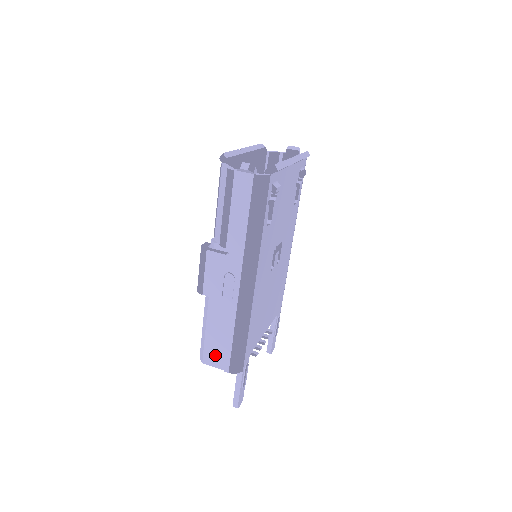
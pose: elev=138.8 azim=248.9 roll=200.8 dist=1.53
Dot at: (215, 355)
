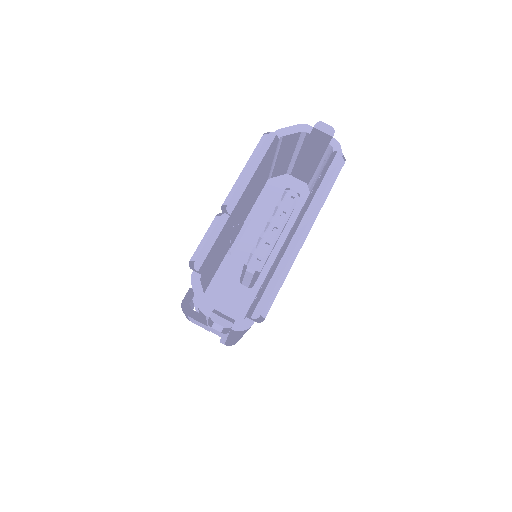
Dot at: occluded
